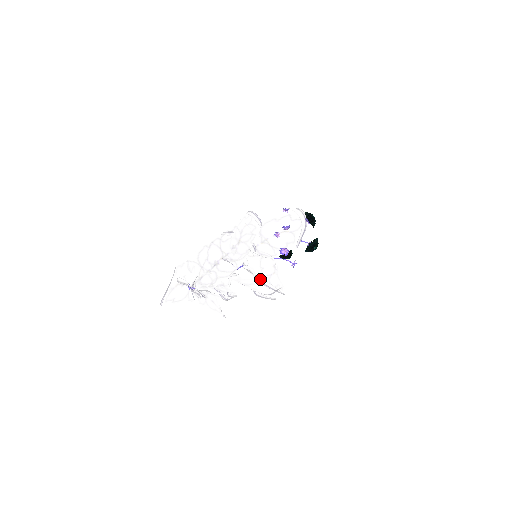
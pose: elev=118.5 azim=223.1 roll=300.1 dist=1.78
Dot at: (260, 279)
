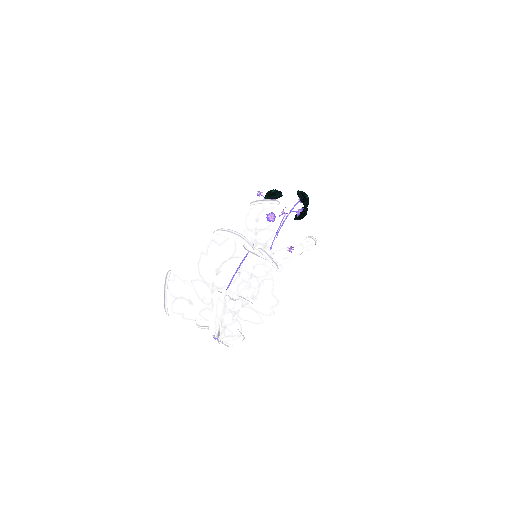
Dot at: occluded
